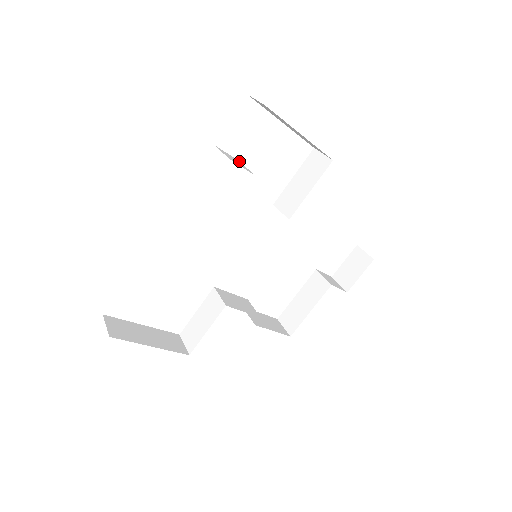
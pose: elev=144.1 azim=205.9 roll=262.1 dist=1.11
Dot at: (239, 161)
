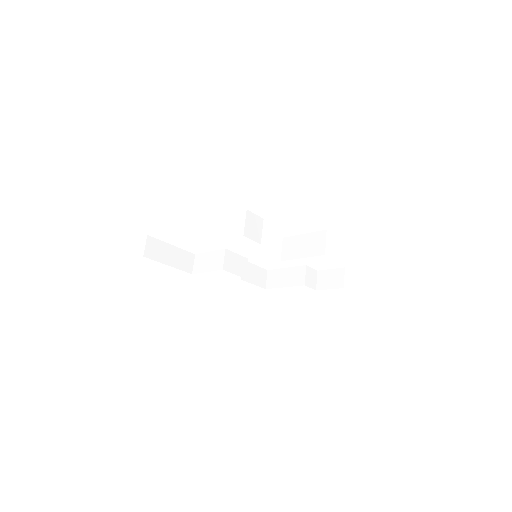
Dot at: (263, 219)
